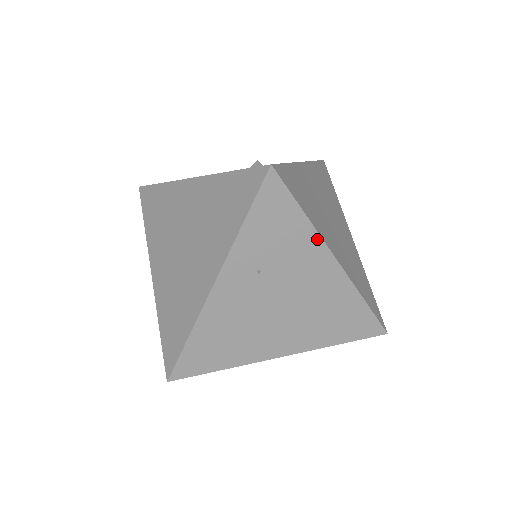
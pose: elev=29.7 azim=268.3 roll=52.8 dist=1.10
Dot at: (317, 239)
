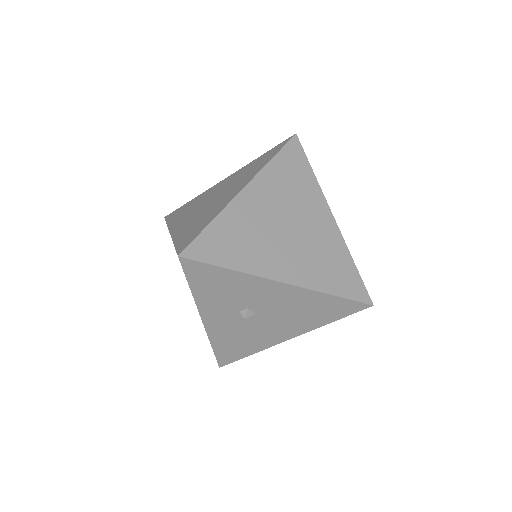
Dot at: (320, 192)
